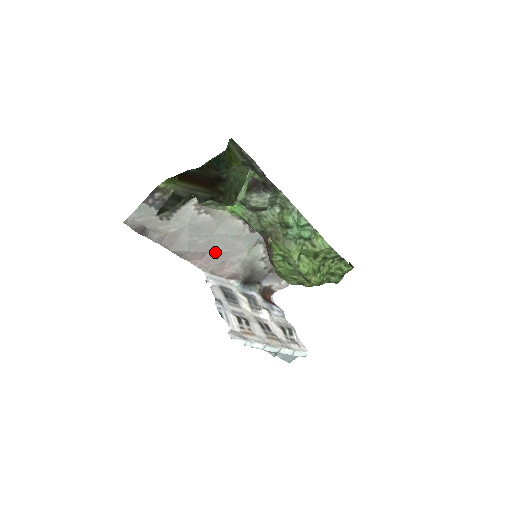
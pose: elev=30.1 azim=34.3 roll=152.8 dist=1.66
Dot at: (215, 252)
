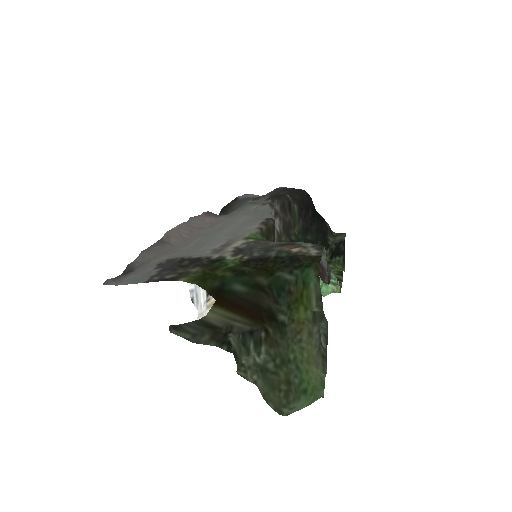
Dot at: (206, 228)
